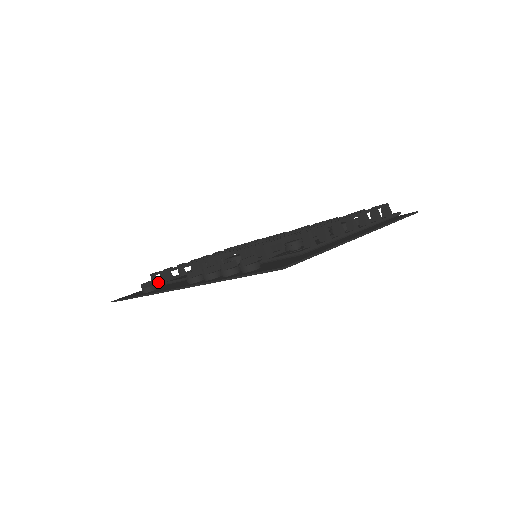
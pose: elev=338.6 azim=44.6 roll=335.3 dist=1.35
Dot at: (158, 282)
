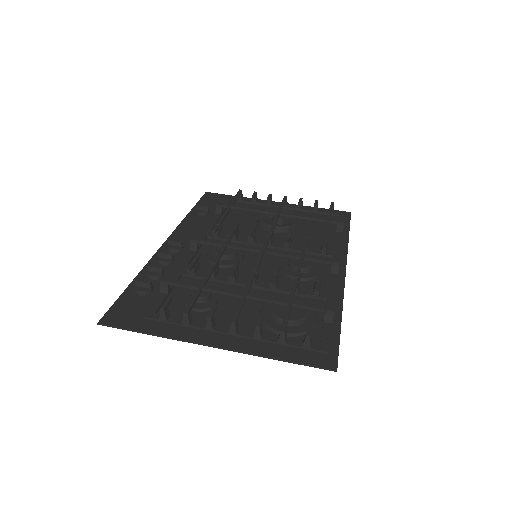
Dot at: (240, 200)
